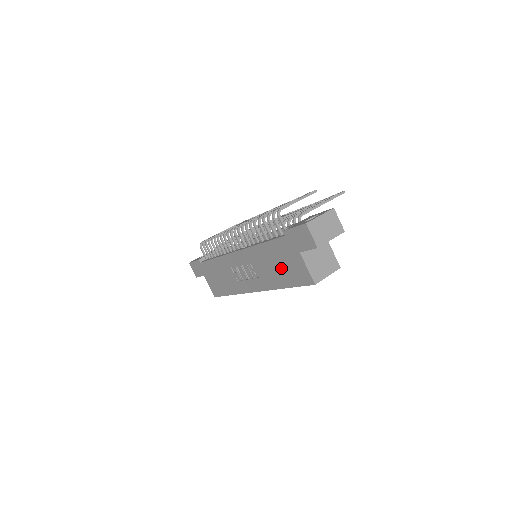
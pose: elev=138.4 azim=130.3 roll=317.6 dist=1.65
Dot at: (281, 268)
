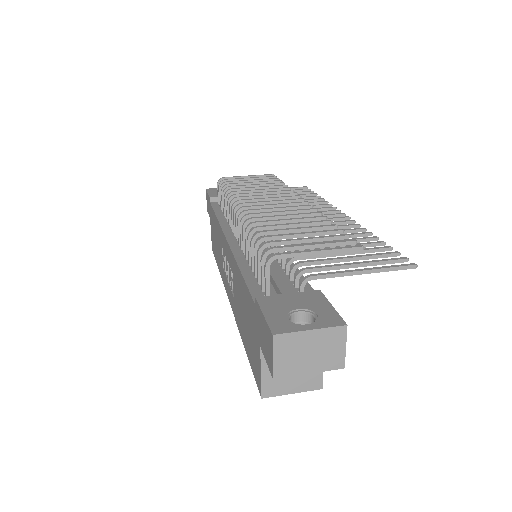
Dot at: (246, 325)
